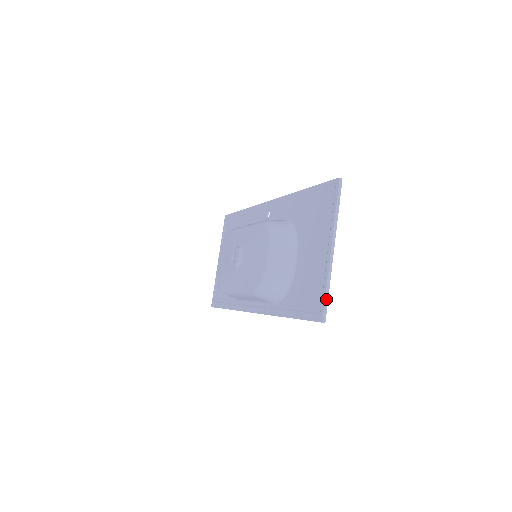
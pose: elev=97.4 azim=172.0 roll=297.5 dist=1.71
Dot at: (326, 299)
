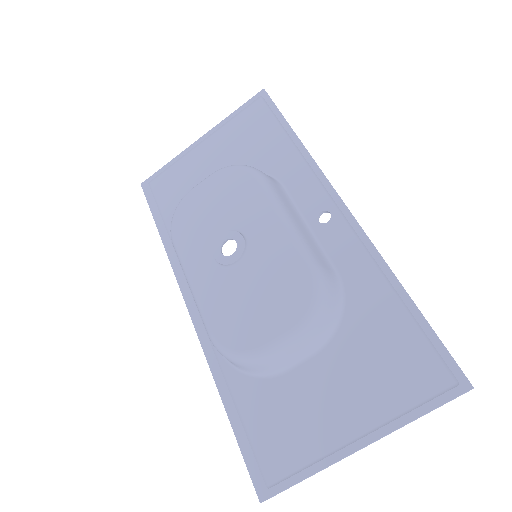
Dot at: (291, 486)
